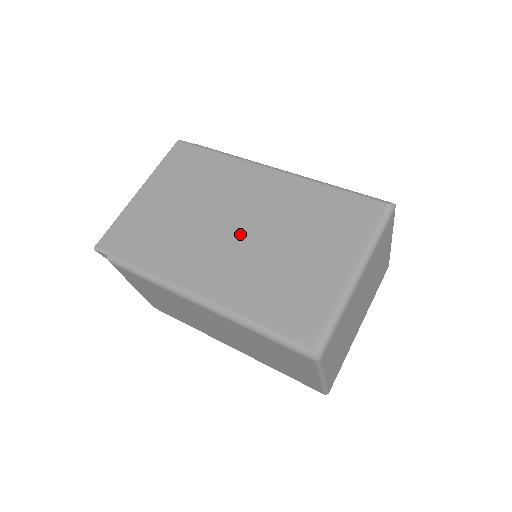
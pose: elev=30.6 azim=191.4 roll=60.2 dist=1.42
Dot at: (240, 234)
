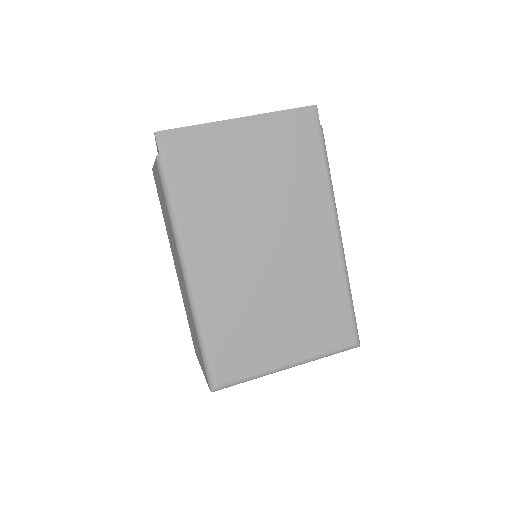
Dot at: (263, 258)
